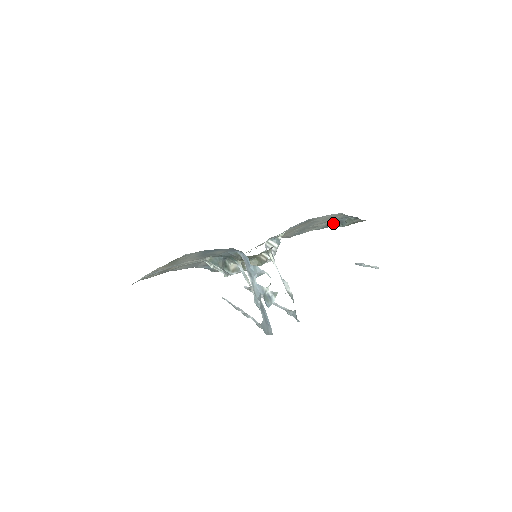
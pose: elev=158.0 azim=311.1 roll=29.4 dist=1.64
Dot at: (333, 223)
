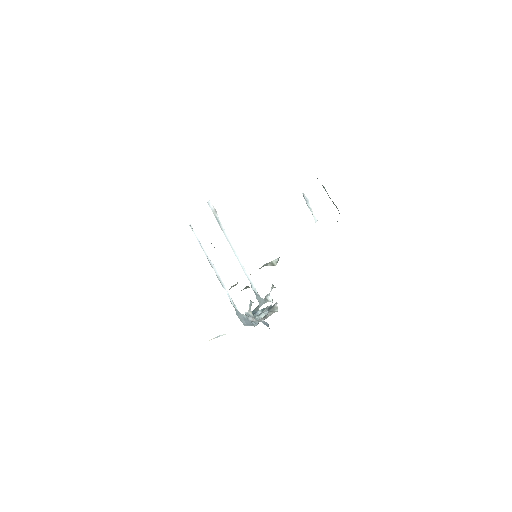
Dot at: occluded
